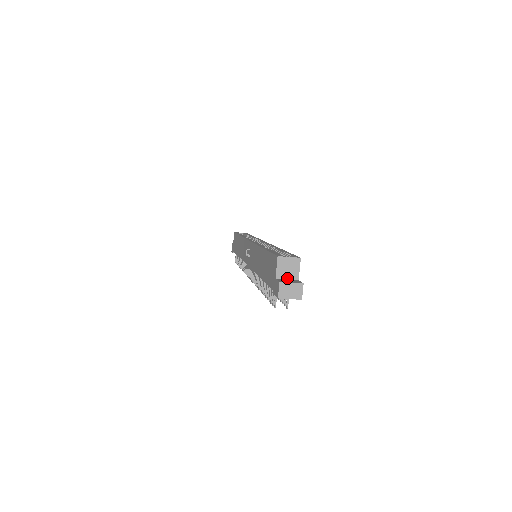
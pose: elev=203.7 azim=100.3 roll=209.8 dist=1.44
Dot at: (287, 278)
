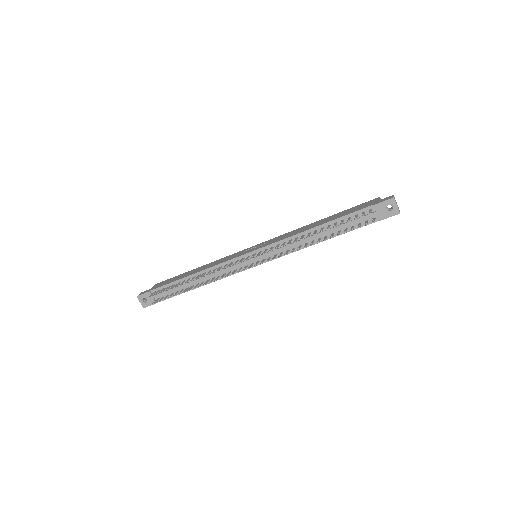
Dot at: occluded
